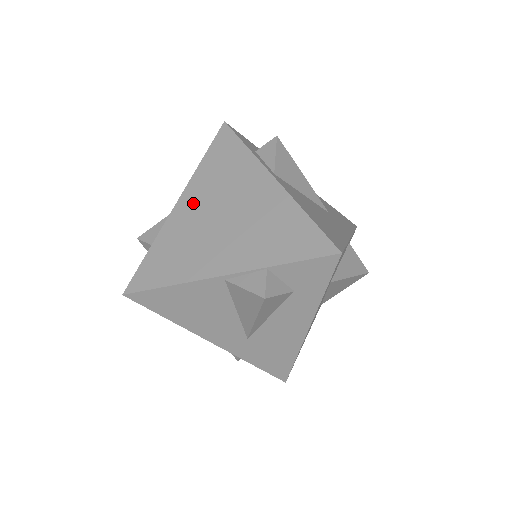
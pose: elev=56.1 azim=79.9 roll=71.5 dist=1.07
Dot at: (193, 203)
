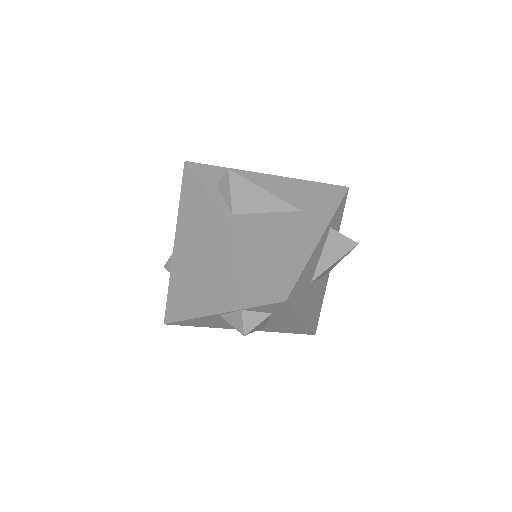
Dot at: (184, 248)
